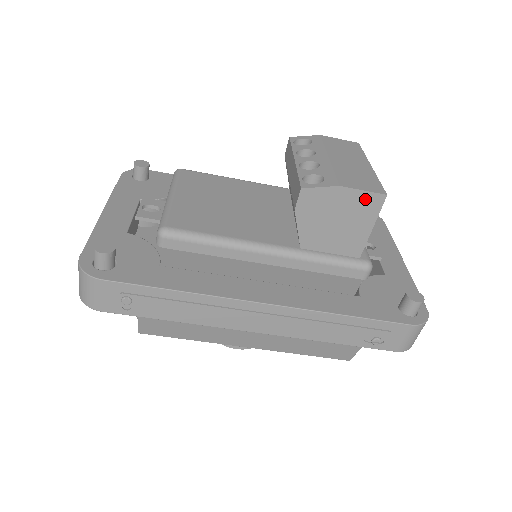
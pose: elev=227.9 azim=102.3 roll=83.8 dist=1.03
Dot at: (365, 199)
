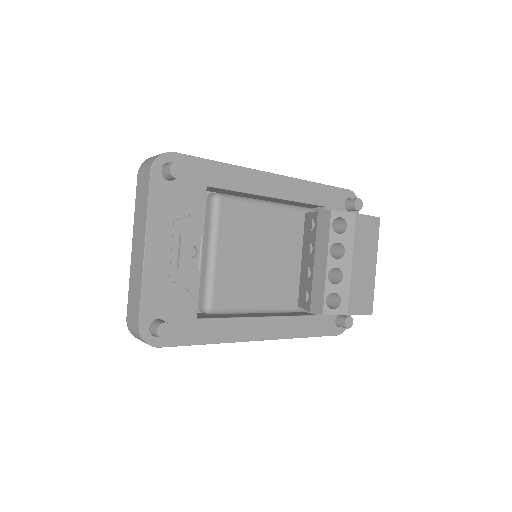
Dot at: occluded
